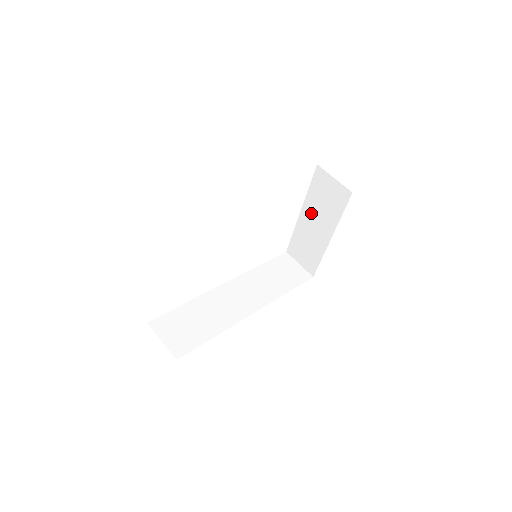
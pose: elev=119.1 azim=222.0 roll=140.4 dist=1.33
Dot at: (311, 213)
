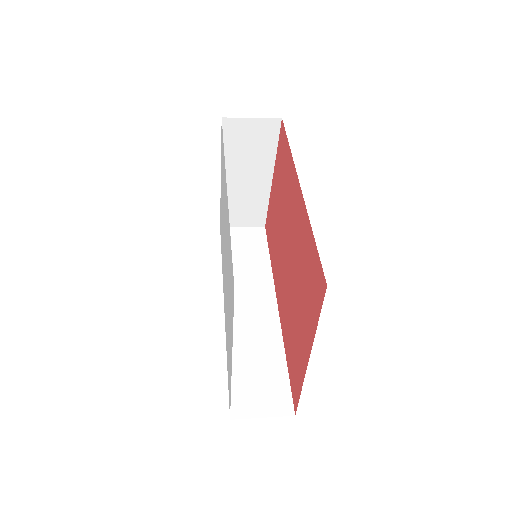
Dot at: (236, 171)
